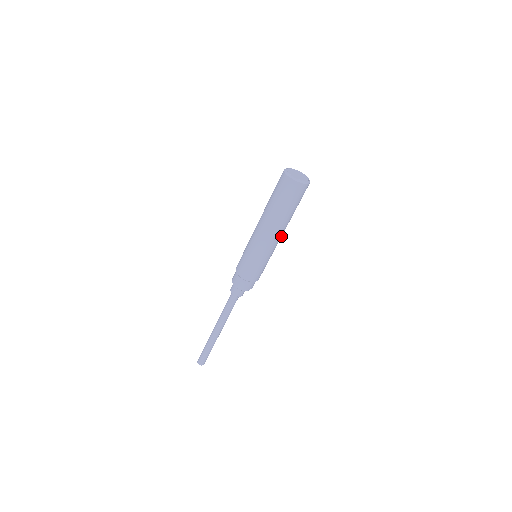
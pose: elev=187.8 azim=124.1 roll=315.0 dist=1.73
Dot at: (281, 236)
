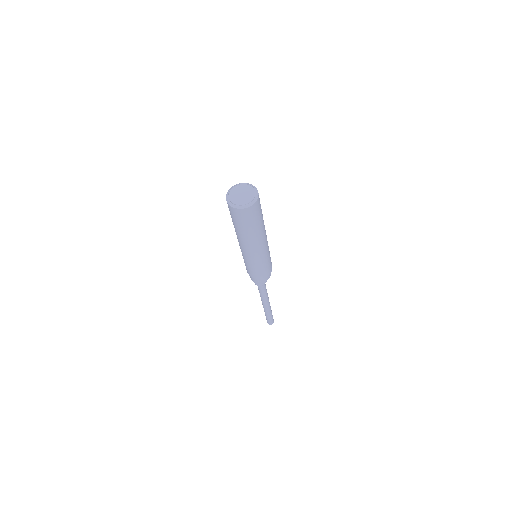
Dot at: (261, 245)
